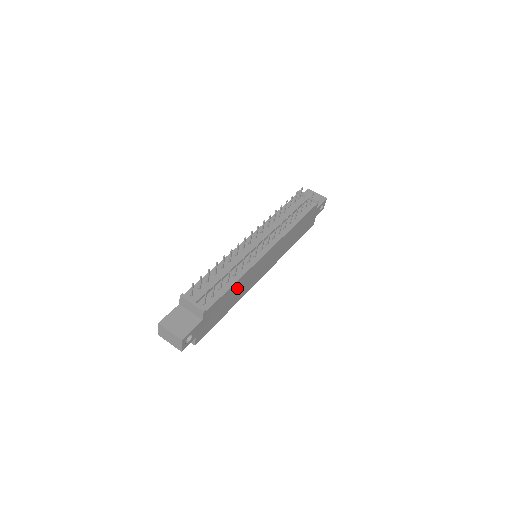
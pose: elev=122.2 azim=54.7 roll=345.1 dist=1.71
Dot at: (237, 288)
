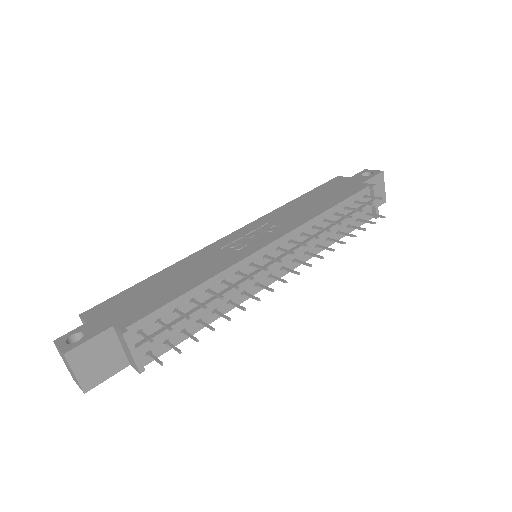
Dot at: occluded
